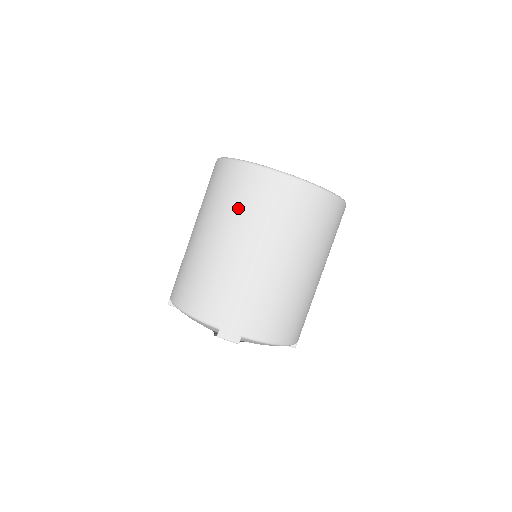
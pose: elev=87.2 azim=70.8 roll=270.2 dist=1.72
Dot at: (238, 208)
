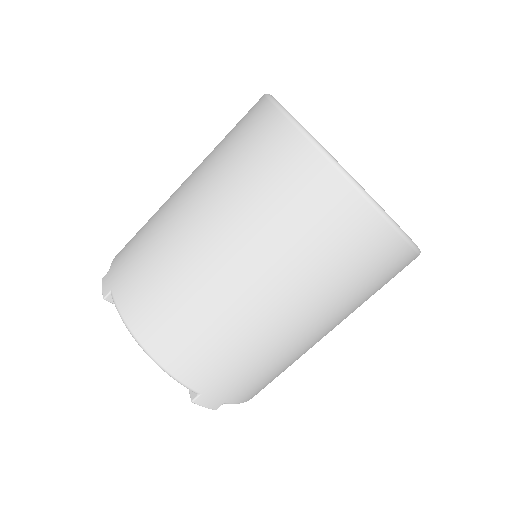
Dot at: (307, 253)
